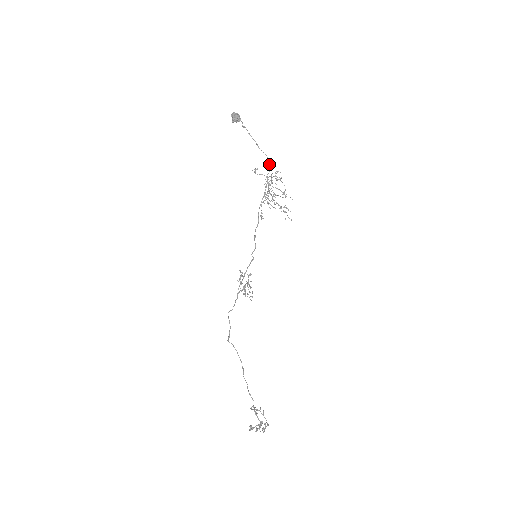
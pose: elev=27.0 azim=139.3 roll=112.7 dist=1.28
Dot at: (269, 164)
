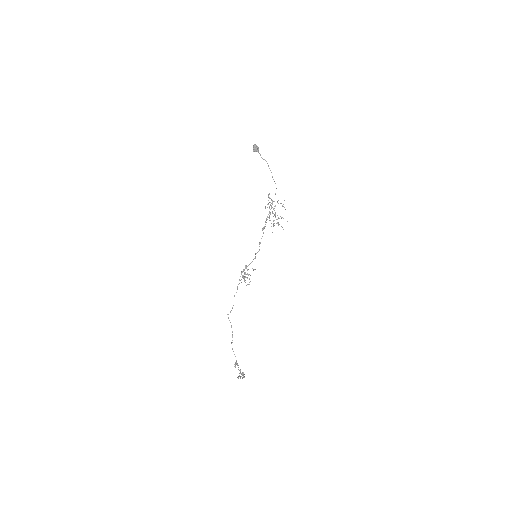
Dot at: occluded
